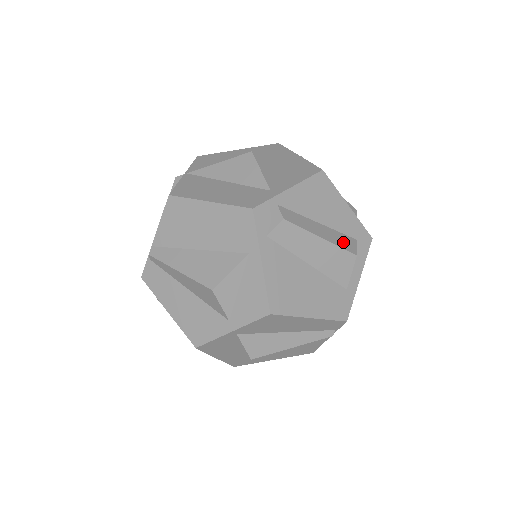
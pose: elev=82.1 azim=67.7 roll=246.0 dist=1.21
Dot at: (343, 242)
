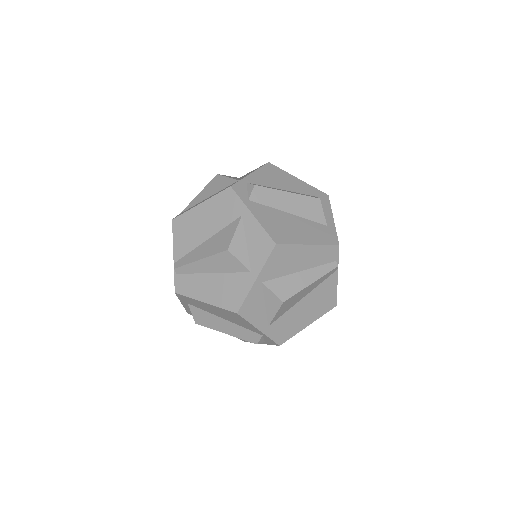
Dot at: (306, 195)
